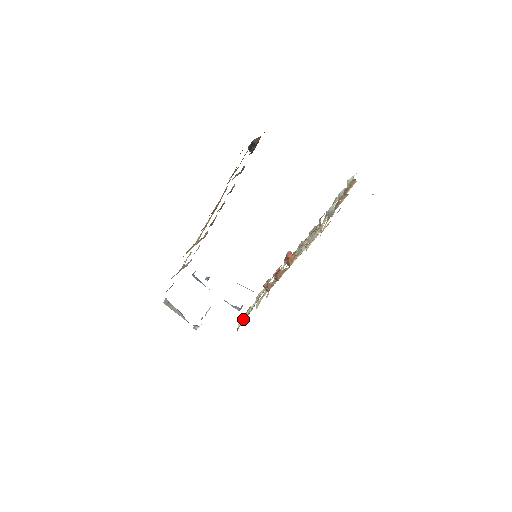
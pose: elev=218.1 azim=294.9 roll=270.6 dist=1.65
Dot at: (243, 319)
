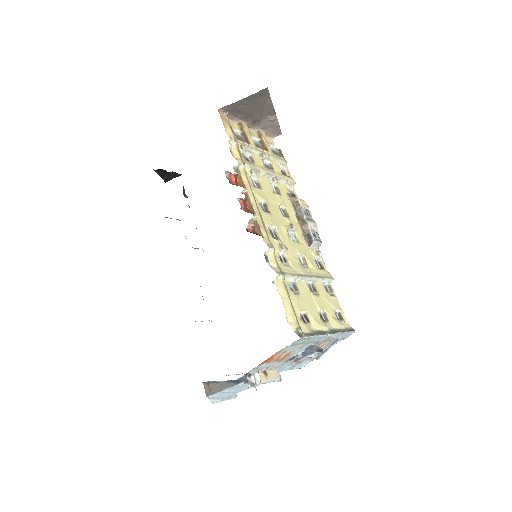
Dot at: (287, 310)
